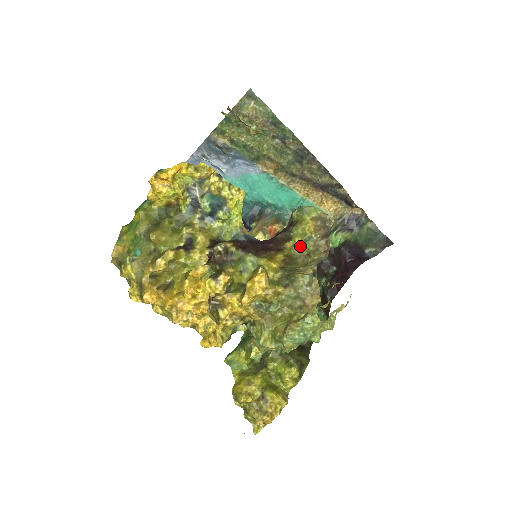
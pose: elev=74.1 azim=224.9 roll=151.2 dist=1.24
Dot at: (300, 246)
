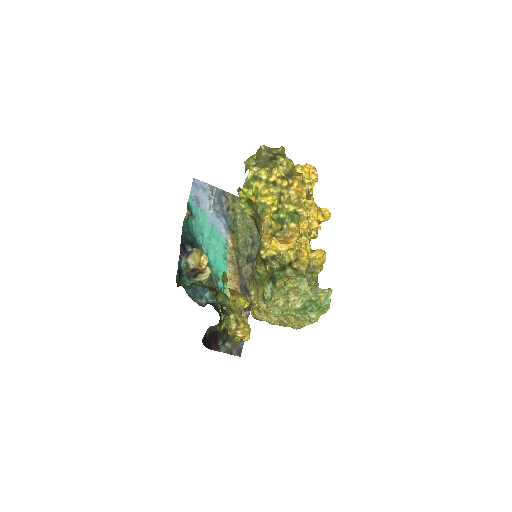
Dot at: occluded
